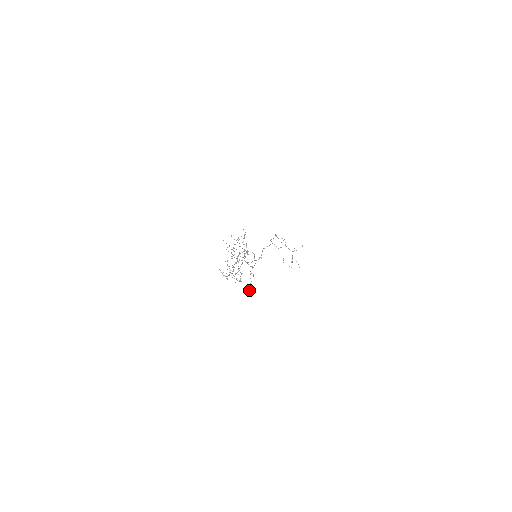
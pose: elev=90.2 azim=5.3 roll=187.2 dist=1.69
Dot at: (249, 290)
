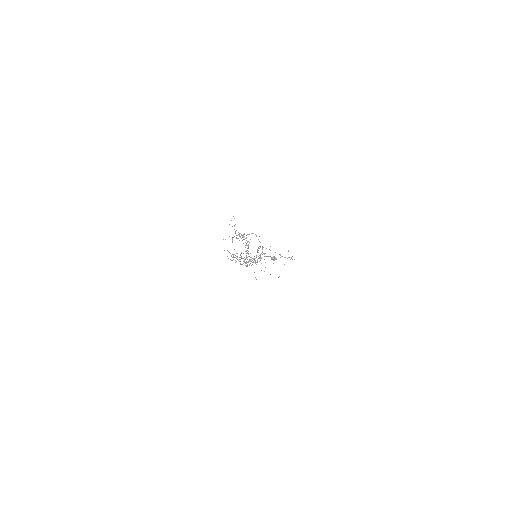
Dot at: (275, 258)
